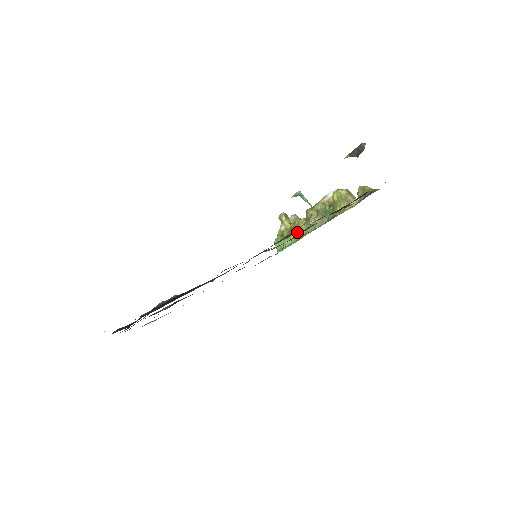
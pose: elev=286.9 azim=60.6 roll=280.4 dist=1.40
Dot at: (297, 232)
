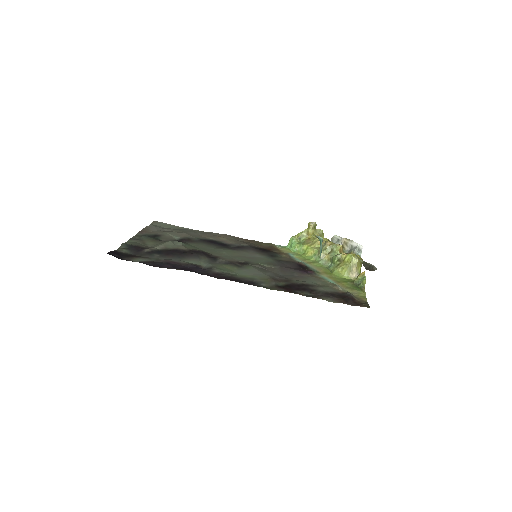
Dot at: (308, 249)
